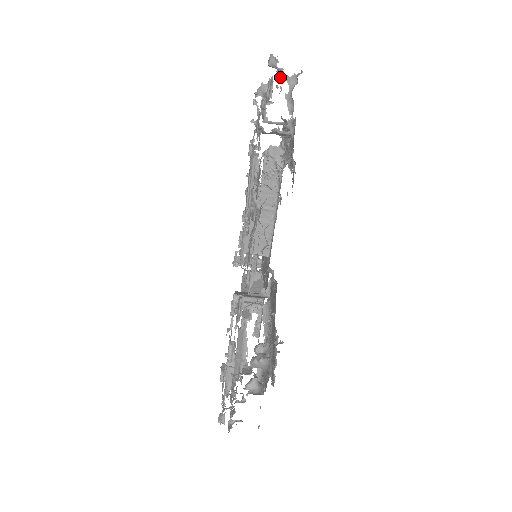
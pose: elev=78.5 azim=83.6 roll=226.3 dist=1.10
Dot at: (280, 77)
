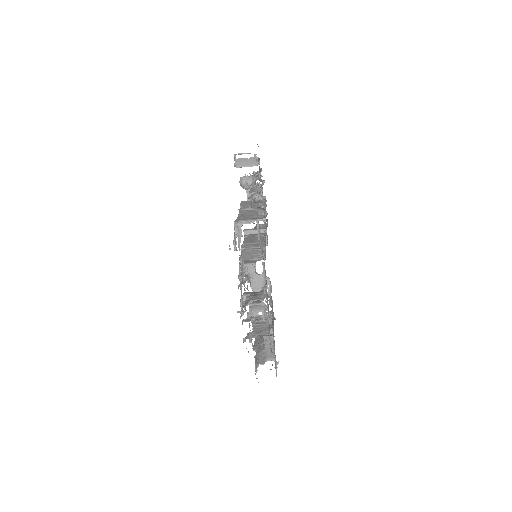
Dot at: occluded
